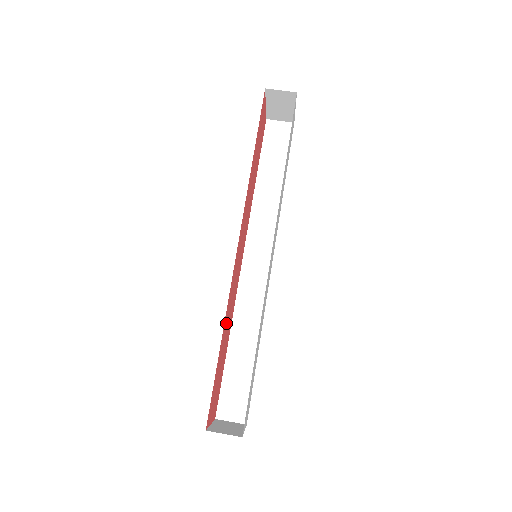
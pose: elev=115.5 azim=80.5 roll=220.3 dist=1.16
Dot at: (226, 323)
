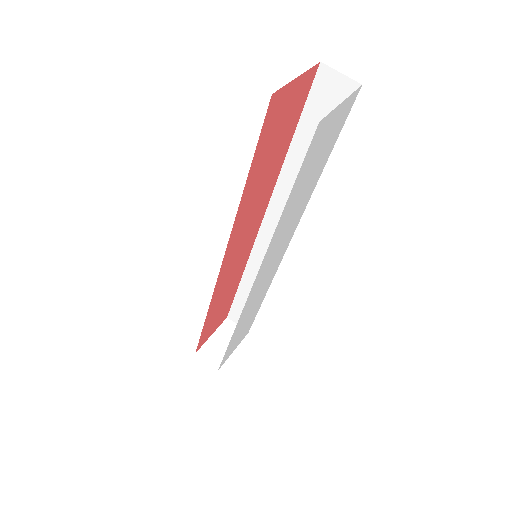
Dot at: (218, 298)
